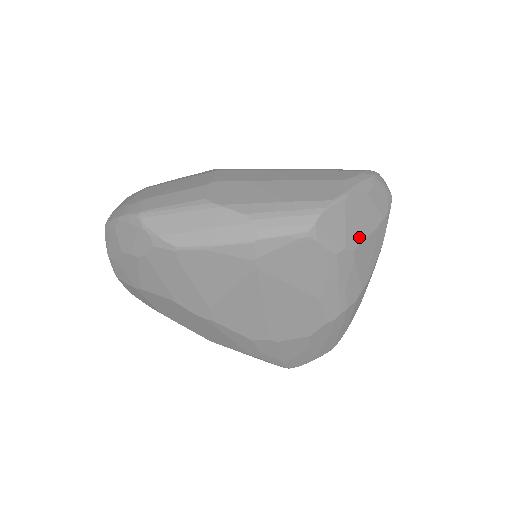
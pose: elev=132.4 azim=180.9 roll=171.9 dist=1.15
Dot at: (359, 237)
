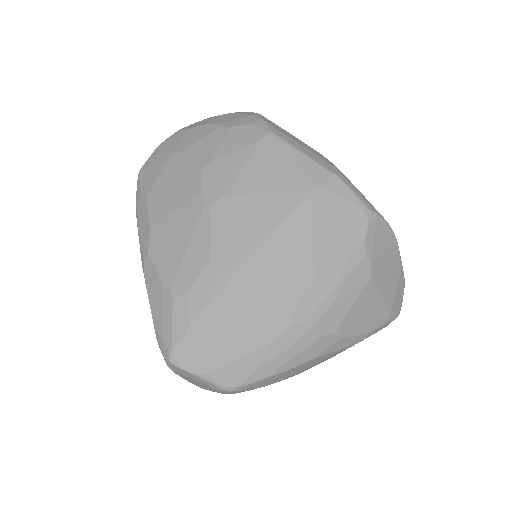
Dot at: (379, 280)
